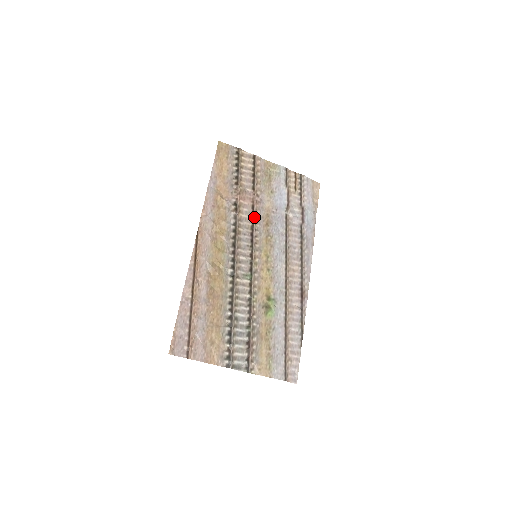
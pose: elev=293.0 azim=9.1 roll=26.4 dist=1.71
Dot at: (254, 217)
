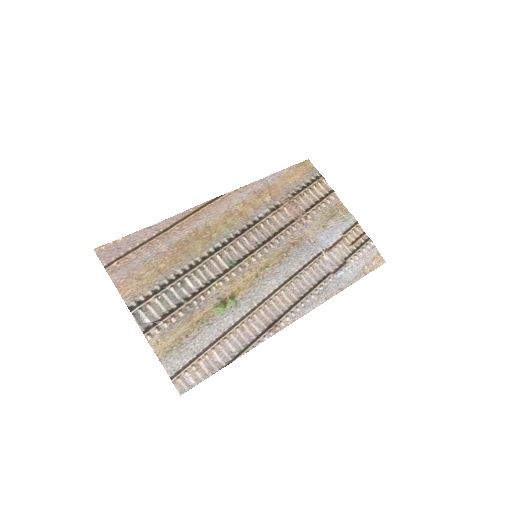
Dot at: (285, 228)
